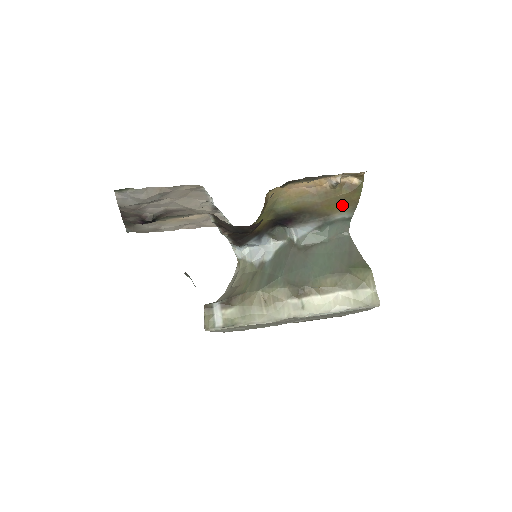
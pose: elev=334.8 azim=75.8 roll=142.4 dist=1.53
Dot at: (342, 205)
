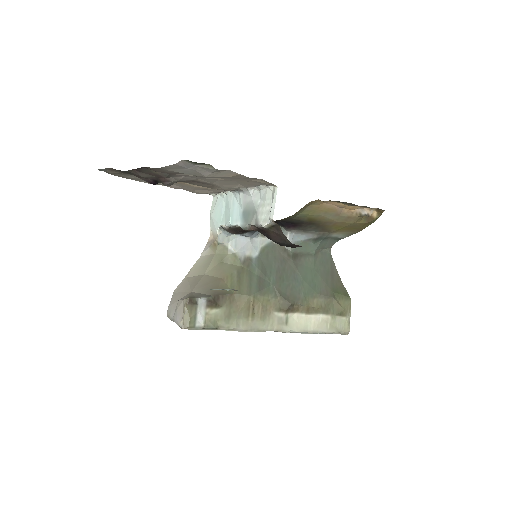
Dot at: (348, 229)
